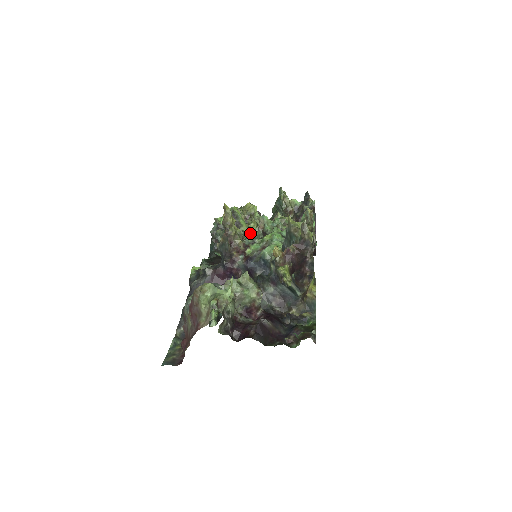
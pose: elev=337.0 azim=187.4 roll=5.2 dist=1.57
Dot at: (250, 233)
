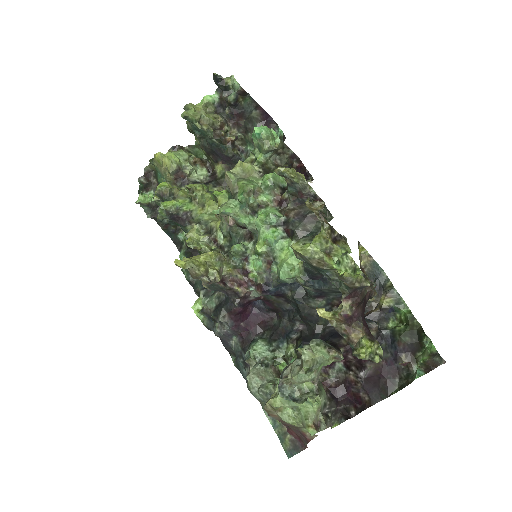
Dot at: (232, 252)
